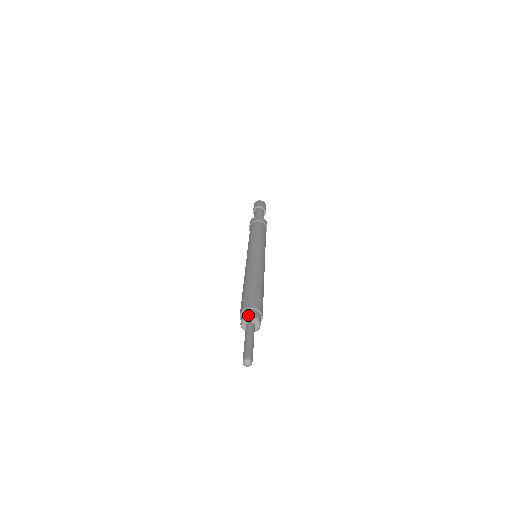
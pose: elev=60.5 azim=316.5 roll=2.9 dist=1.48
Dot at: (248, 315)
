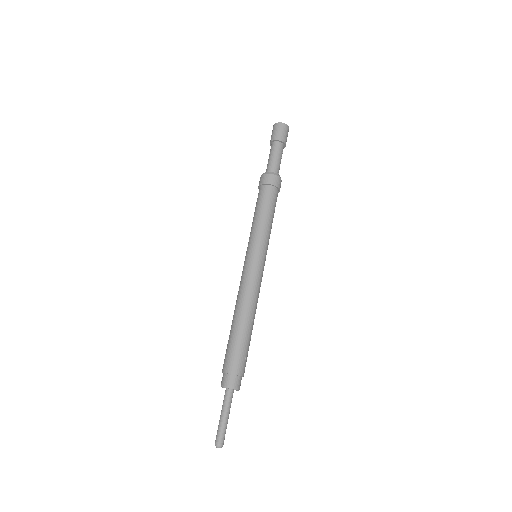
Dot at: (230, 386)
